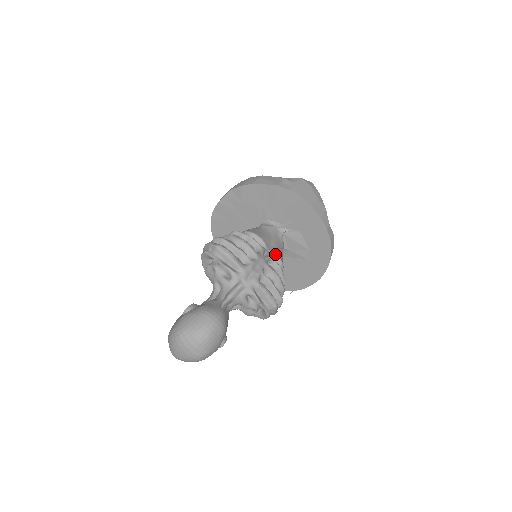
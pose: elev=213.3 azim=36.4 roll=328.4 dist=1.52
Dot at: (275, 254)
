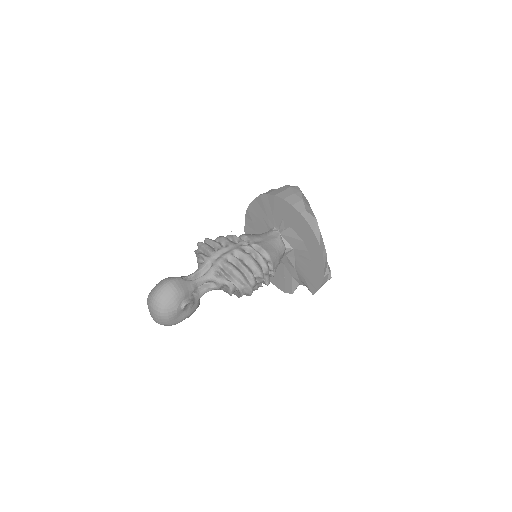
Dot at: (258, 245)
